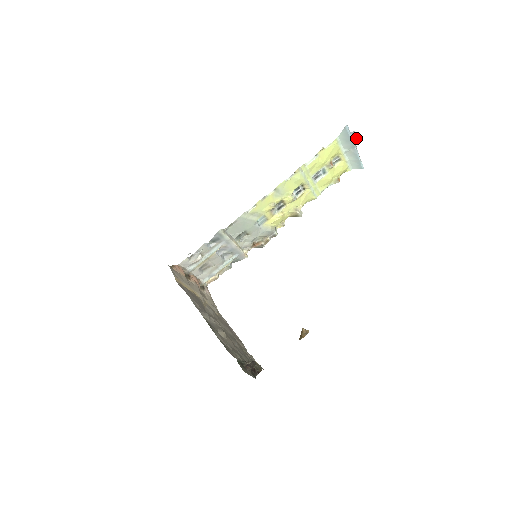
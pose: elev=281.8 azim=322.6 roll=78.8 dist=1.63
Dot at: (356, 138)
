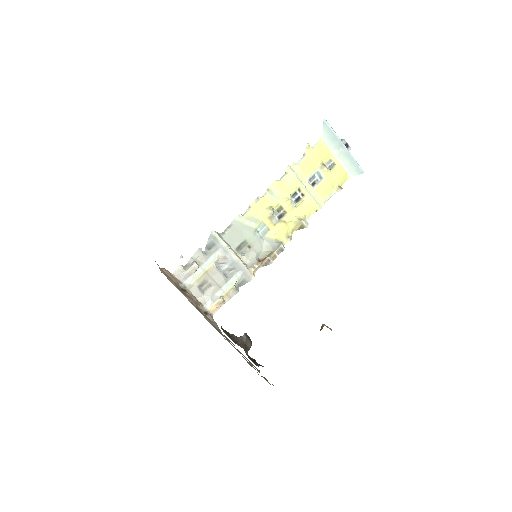
Dot at: (346, 144)
